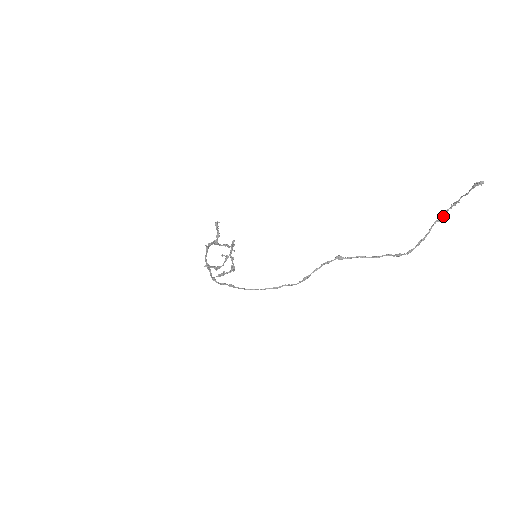
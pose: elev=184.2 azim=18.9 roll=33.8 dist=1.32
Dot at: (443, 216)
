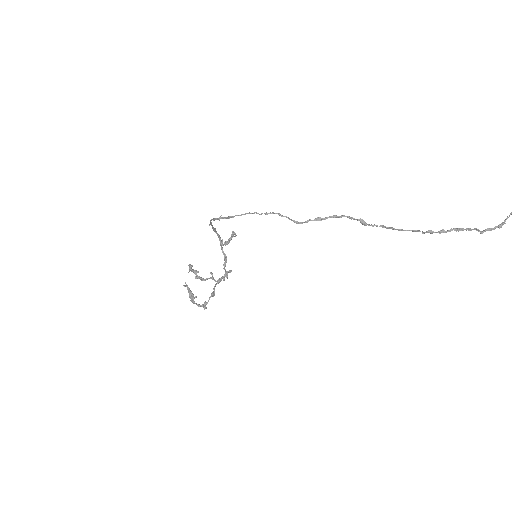
Dot at: (485, 231)
